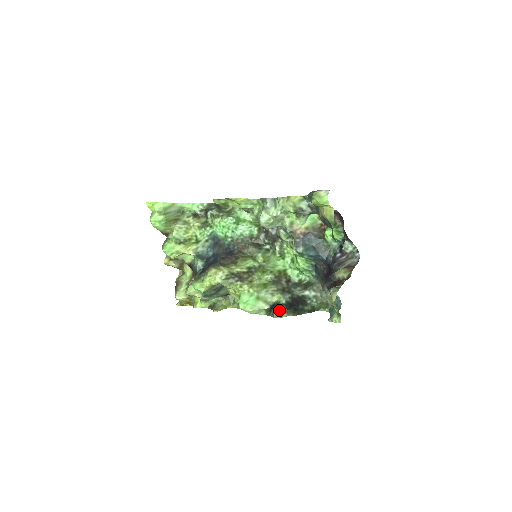
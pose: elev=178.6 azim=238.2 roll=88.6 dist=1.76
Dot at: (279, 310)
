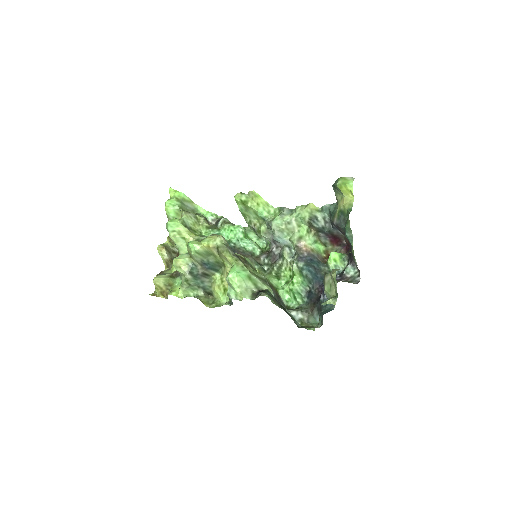
Dot at: (268, 293)
